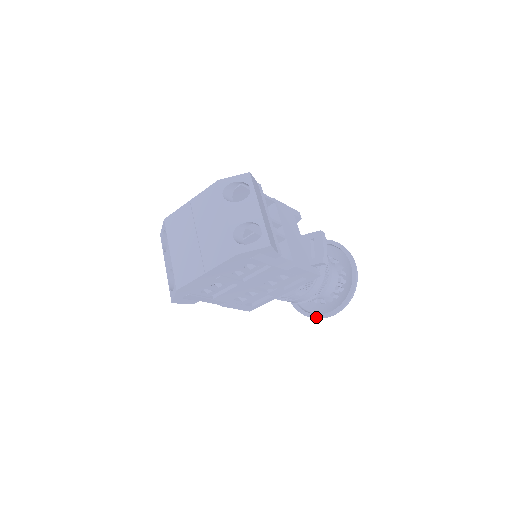
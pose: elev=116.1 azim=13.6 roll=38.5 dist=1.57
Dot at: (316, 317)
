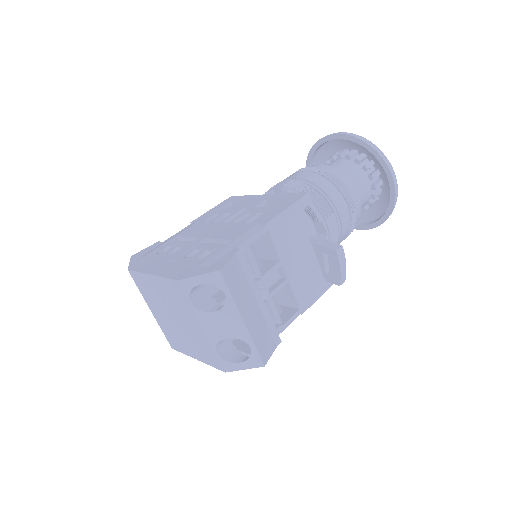
Dot at: occluded
